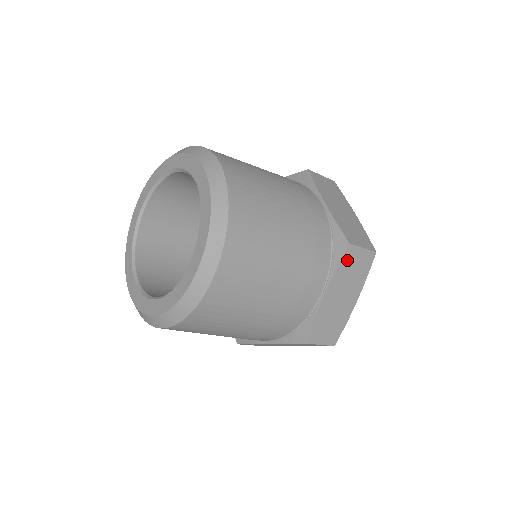
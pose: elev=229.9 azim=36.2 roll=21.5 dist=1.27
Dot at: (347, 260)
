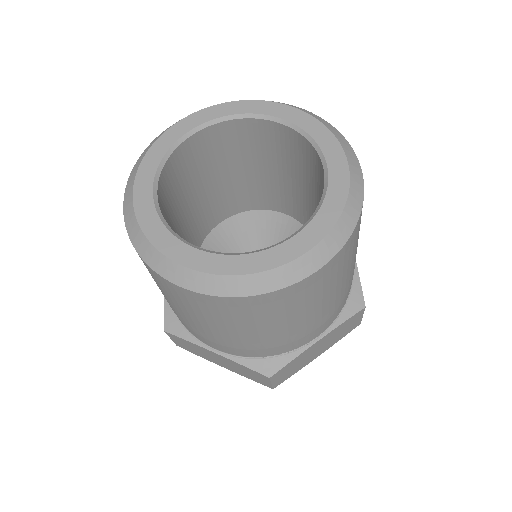
Dot at: (351, 320)
